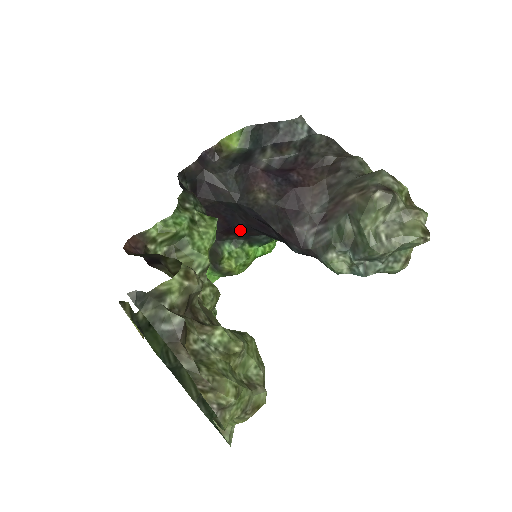
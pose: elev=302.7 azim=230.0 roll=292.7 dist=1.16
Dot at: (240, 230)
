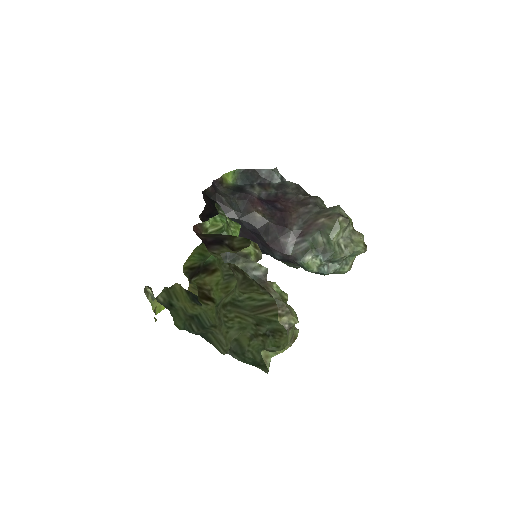
Dot at: occluded
